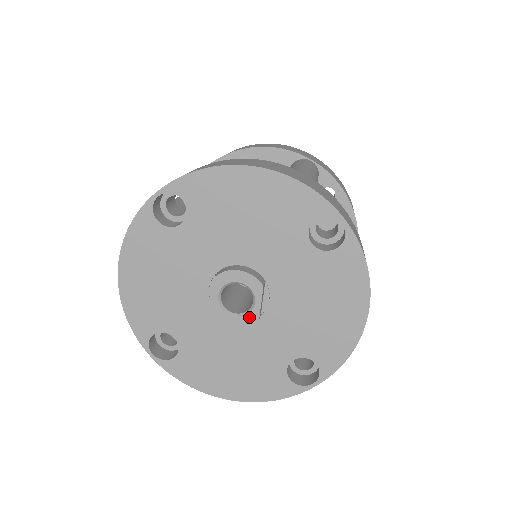
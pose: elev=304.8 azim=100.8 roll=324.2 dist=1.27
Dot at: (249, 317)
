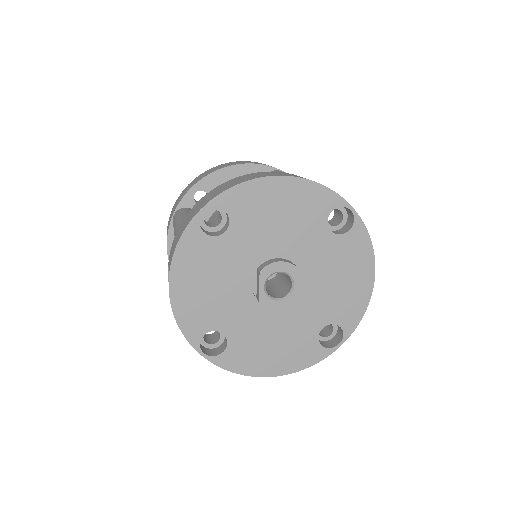
Dot at: (290, 299)
